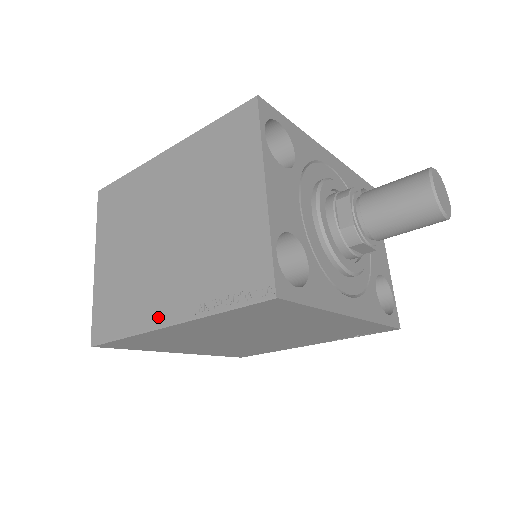
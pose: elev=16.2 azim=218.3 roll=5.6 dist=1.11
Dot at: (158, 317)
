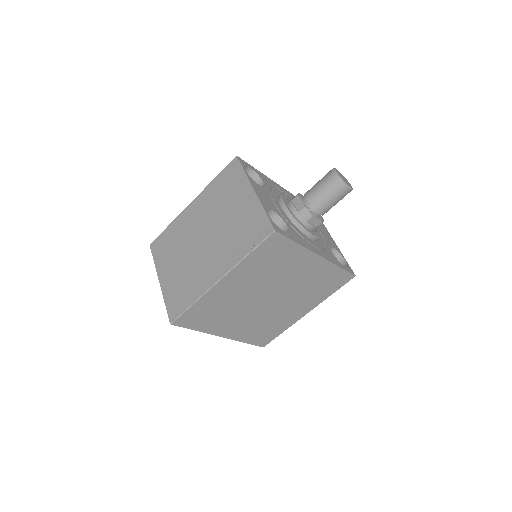
Dot at: (212, 280)
